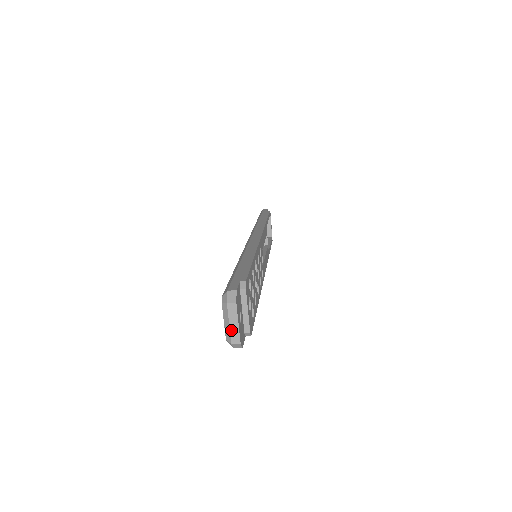
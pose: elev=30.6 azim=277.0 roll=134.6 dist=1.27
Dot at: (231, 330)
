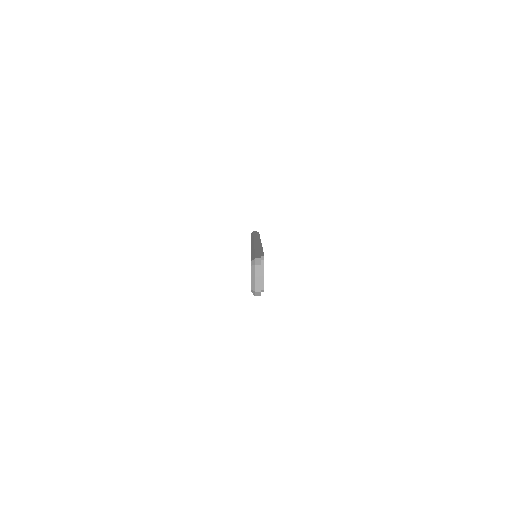
Dot at: (256, 282)
